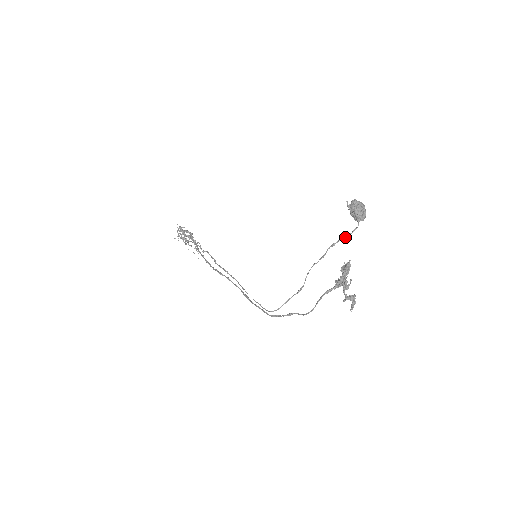
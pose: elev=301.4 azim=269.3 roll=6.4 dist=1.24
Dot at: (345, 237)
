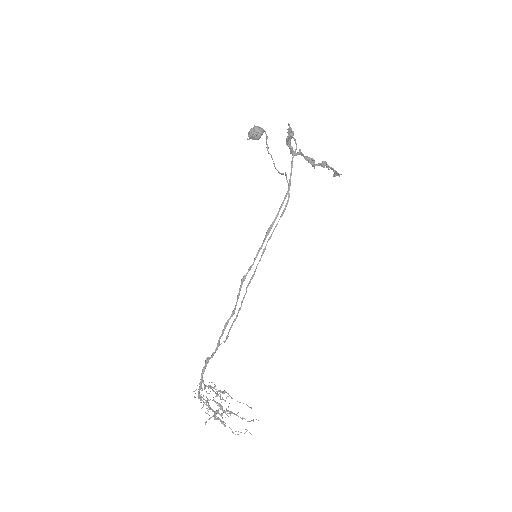
Dot at: (266, 139)
